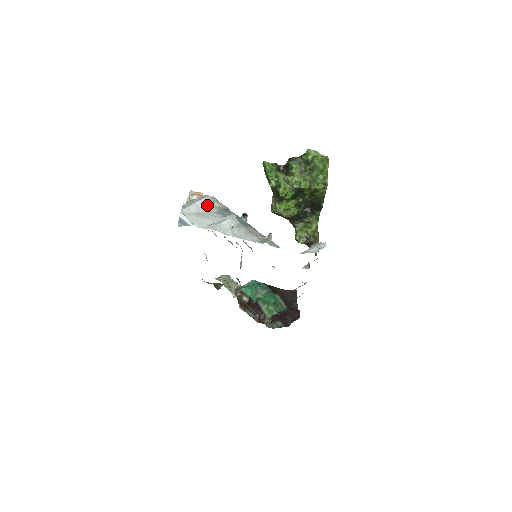
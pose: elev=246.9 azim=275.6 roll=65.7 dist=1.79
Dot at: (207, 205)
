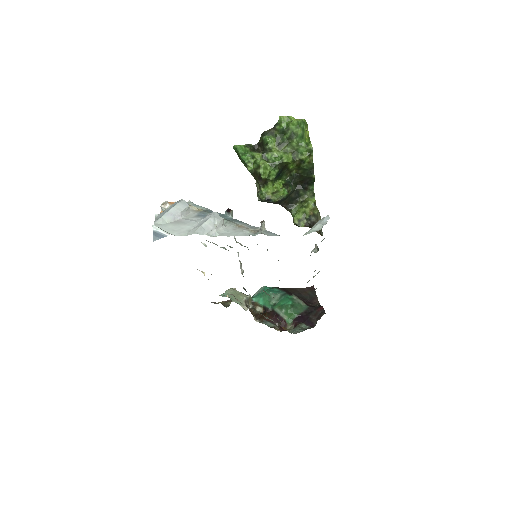
Dot at: (183, 210)
